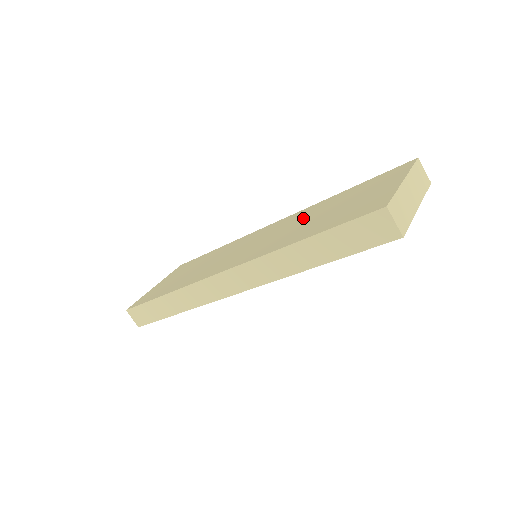
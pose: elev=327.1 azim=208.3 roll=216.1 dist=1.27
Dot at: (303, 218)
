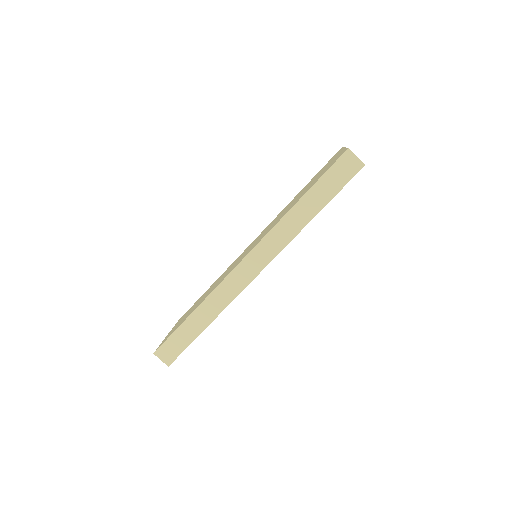
Dot at: (283, 211)
